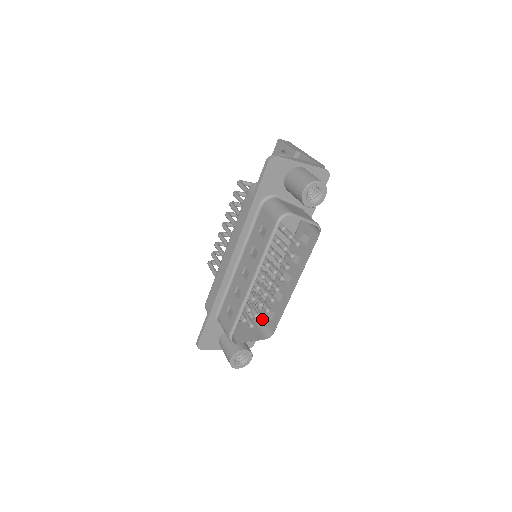
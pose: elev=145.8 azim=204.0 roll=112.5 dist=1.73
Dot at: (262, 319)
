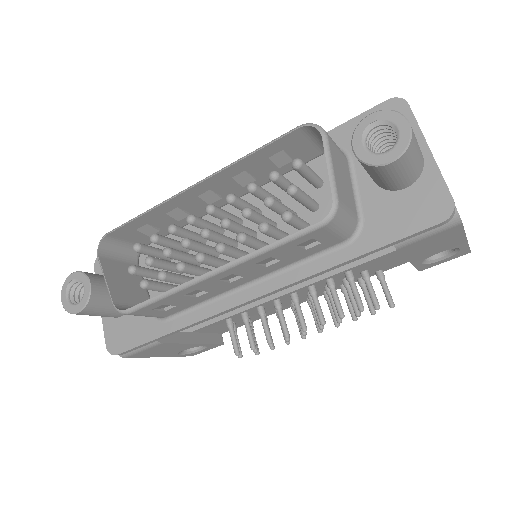
Dot at: (147, 279)
